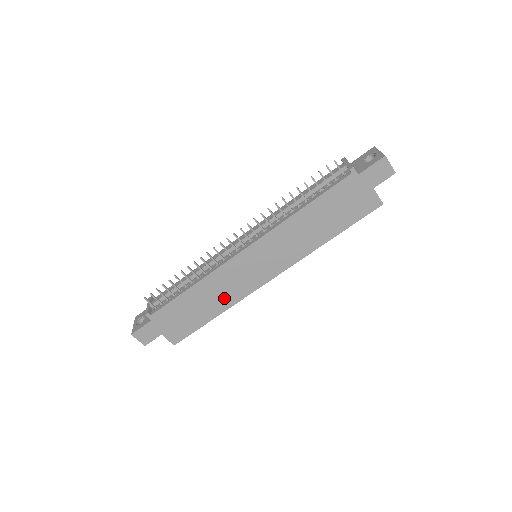
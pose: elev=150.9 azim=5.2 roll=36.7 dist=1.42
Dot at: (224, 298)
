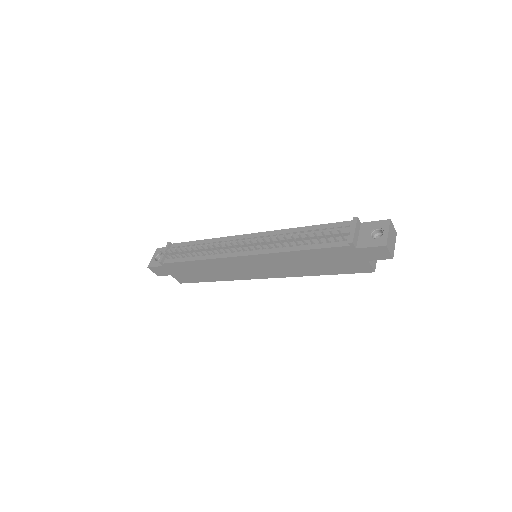
Dot at: (222, 274)
